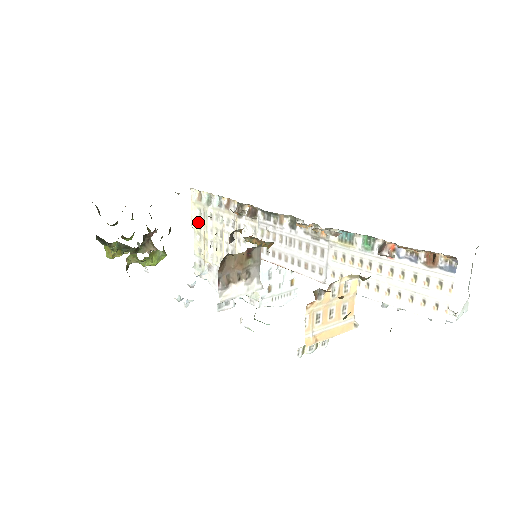
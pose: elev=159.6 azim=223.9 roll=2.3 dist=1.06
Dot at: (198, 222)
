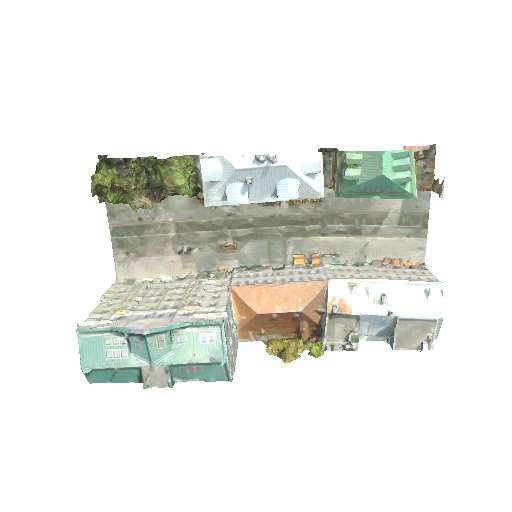
Dot at: (116, 295)
